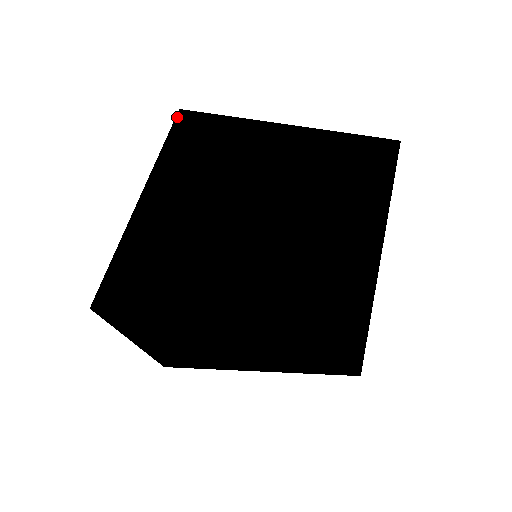
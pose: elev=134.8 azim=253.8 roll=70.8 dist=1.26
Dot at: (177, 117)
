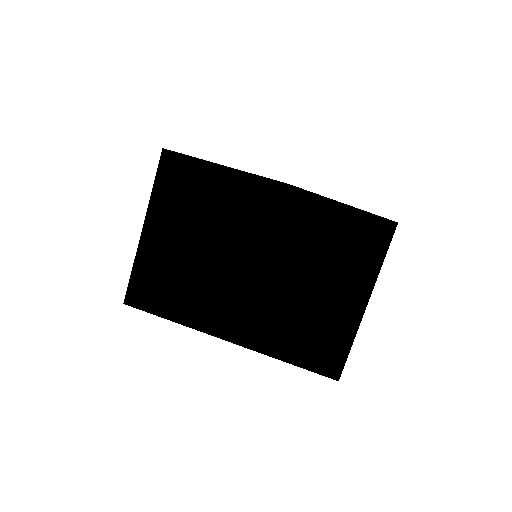
Dot at: occluded
